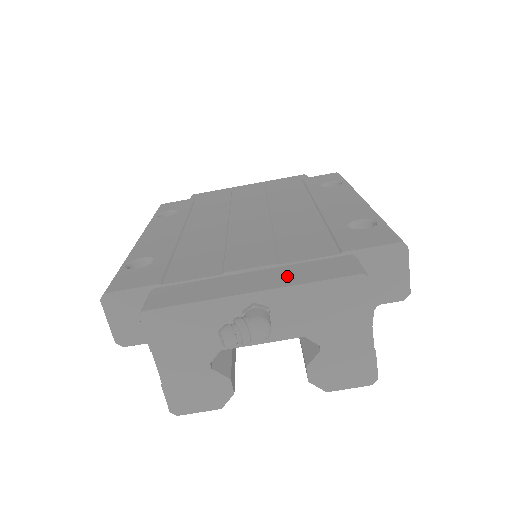
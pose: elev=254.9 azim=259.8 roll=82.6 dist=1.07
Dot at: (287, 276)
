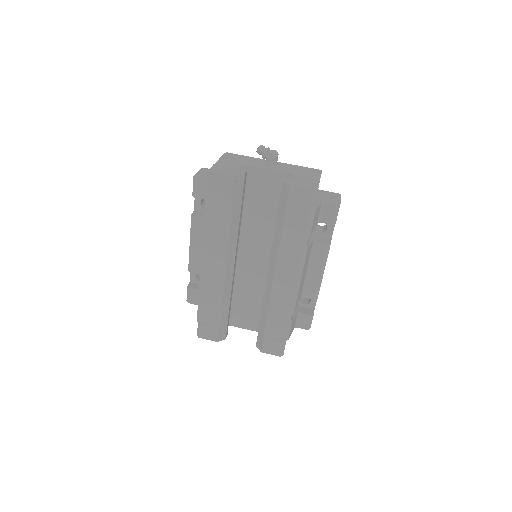
Dot at: occluded
